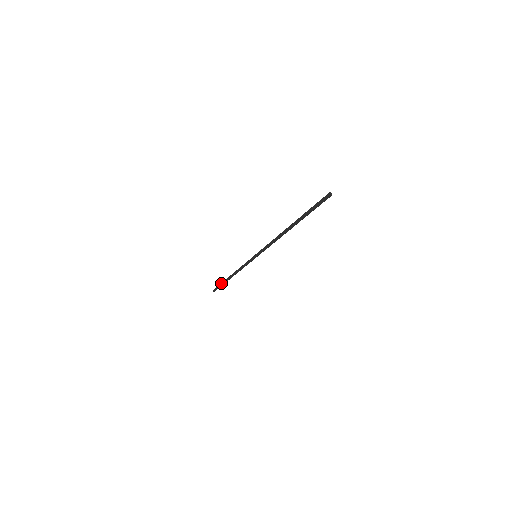
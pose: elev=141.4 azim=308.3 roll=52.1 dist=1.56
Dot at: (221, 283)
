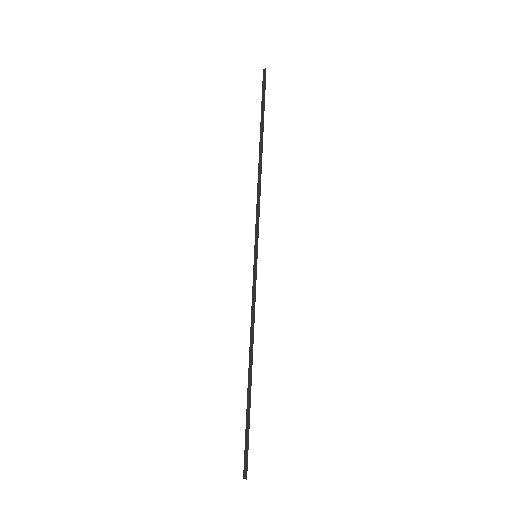
Dot at: occluded
